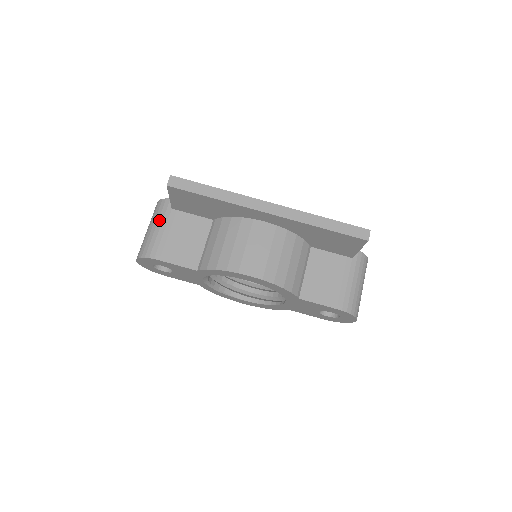
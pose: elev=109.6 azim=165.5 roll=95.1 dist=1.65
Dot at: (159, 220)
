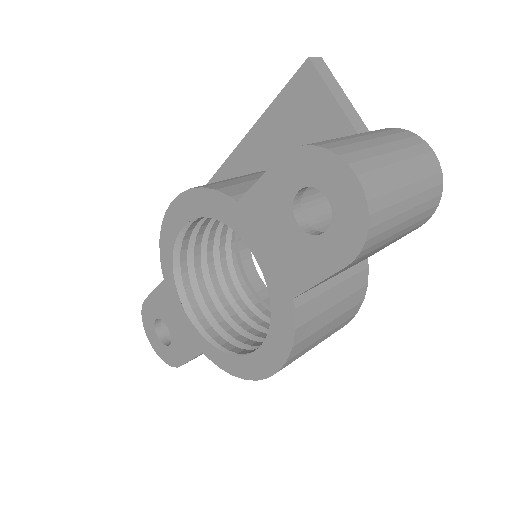
Dot at: occluded
